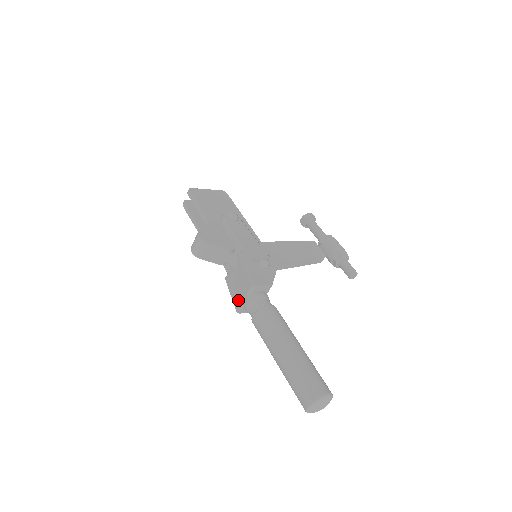
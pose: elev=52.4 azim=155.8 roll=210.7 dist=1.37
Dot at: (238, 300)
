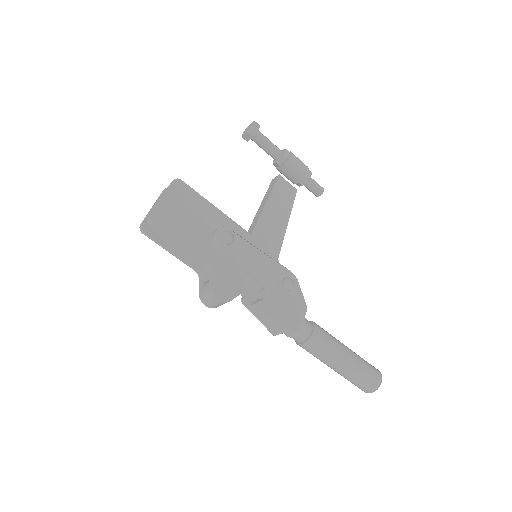
Dot at: (275, 329)
